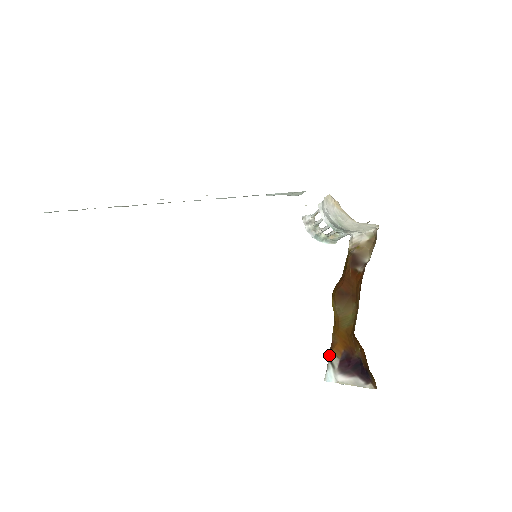
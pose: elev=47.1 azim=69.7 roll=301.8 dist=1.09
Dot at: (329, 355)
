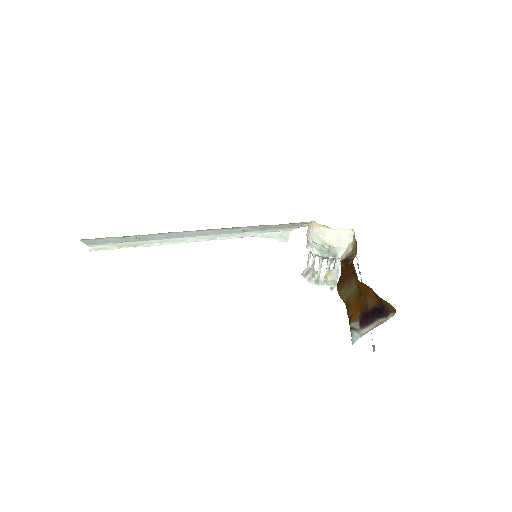
Dot at: occluded
